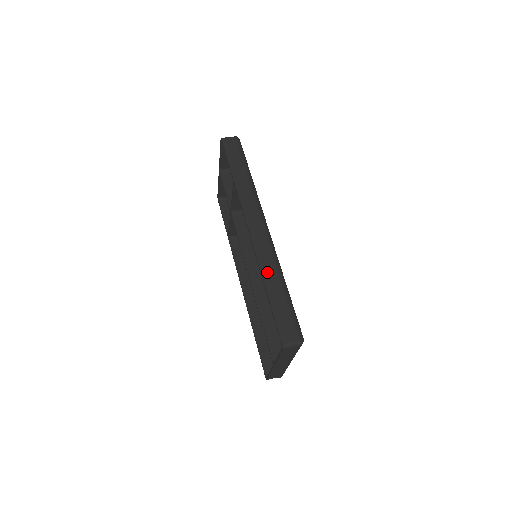
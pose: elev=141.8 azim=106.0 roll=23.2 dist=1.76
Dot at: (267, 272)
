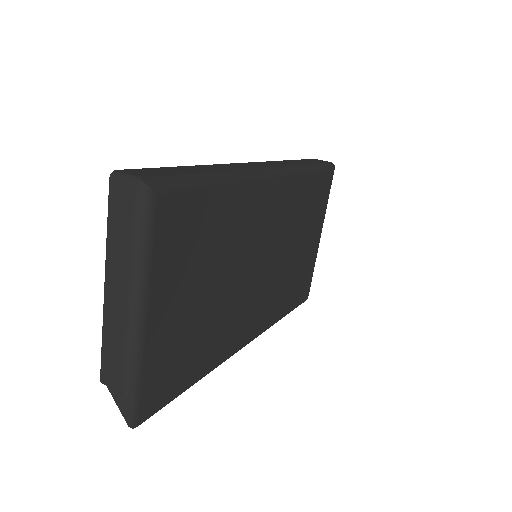
Dot at: (214, 166)
